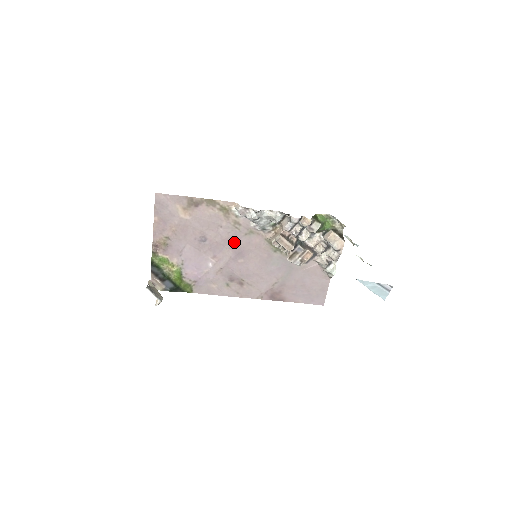
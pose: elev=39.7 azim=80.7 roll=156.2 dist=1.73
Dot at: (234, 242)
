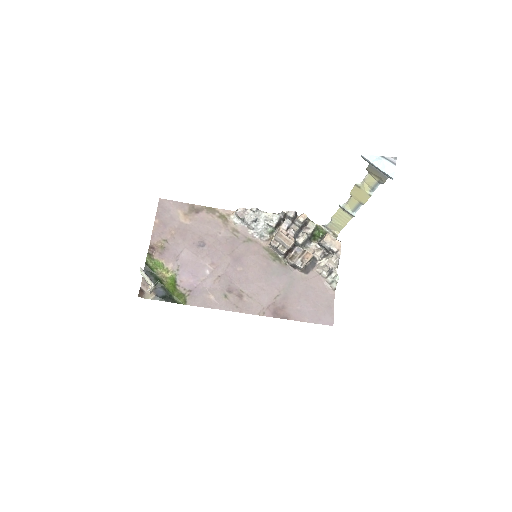
Dot at: (233, 249)
